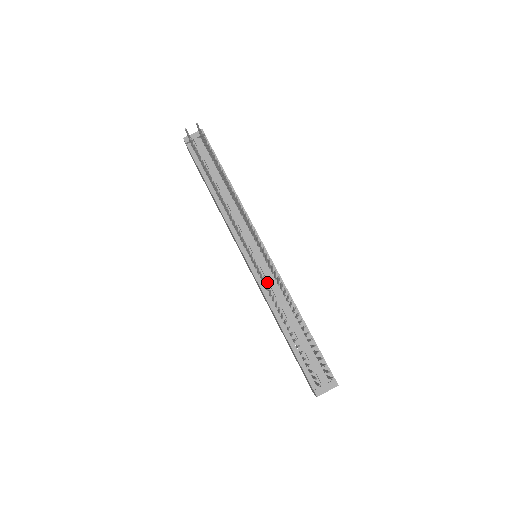
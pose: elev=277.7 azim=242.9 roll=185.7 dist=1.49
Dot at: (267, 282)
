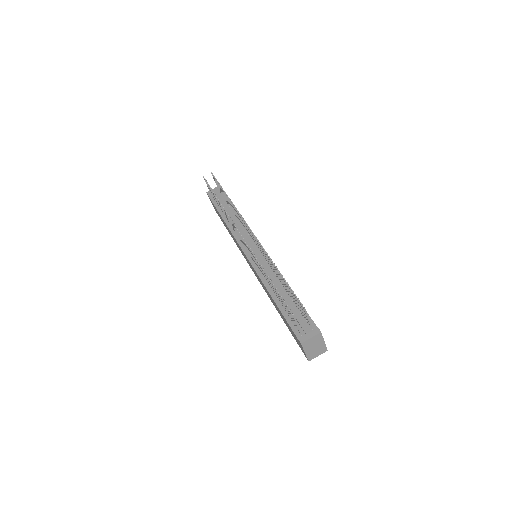
Dot at: occluded
